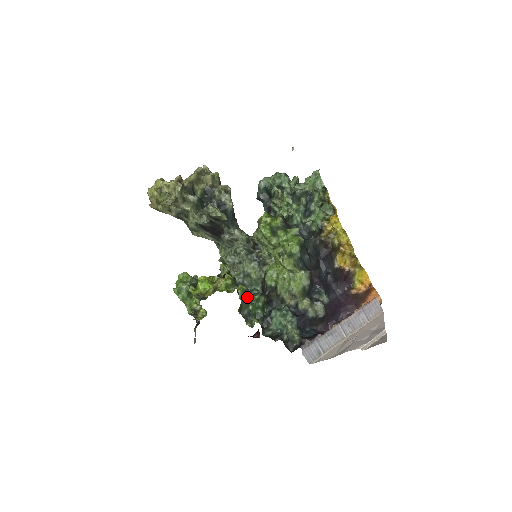
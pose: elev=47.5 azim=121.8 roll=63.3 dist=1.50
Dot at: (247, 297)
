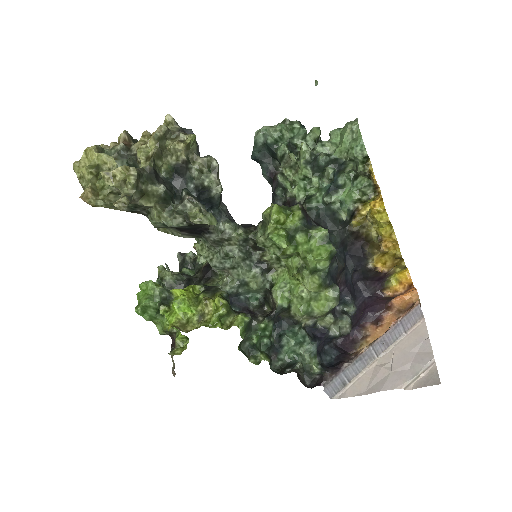
Dot at: (249, 326)
